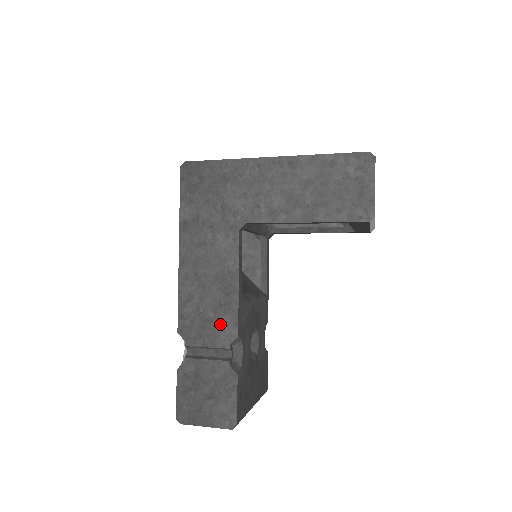
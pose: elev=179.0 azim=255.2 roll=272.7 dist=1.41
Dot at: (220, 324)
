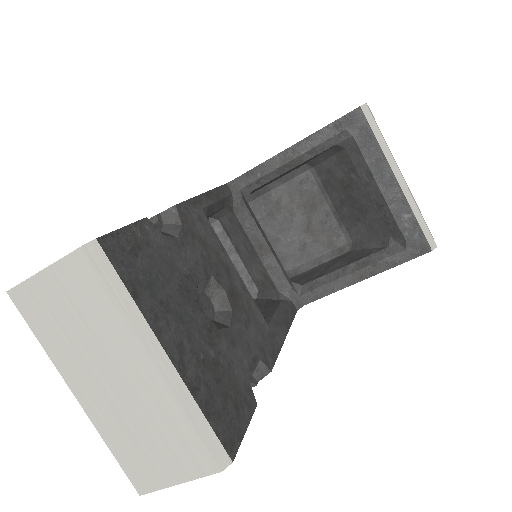
Dot at: occluded
